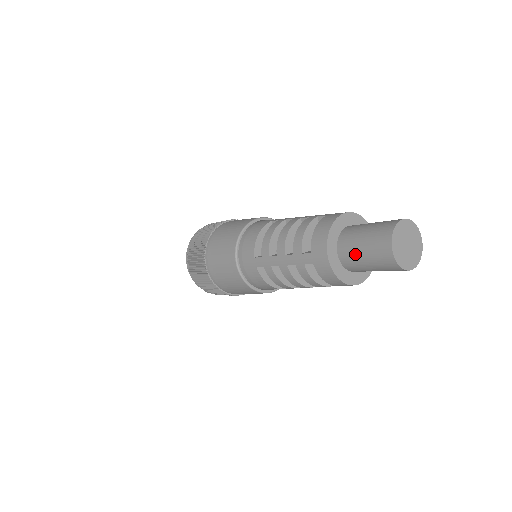
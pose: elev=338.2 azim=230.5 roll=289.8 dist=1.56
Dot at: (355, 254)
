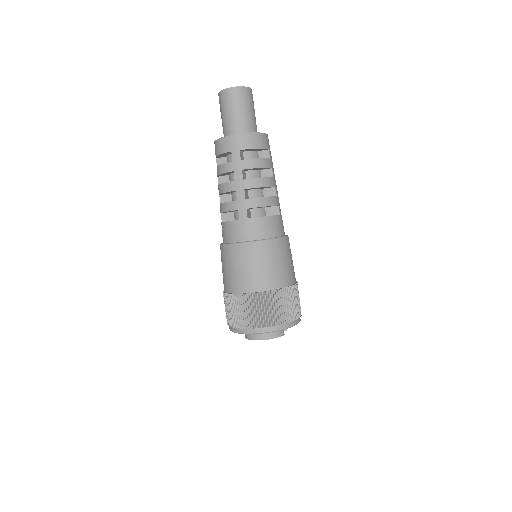
Dot at: occluded
